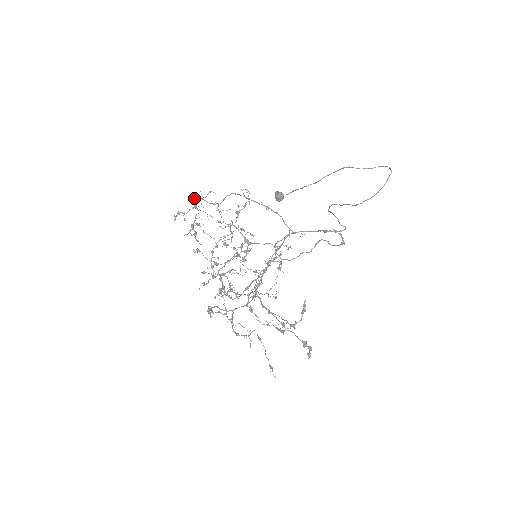
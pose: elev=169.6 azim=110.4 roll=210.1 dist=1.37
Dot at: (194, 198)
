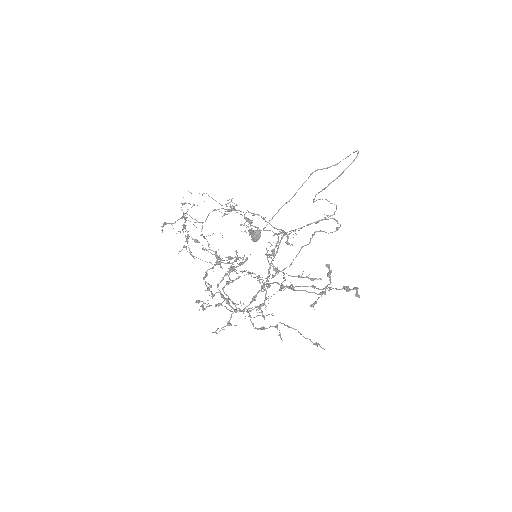
Dot at: occluded
